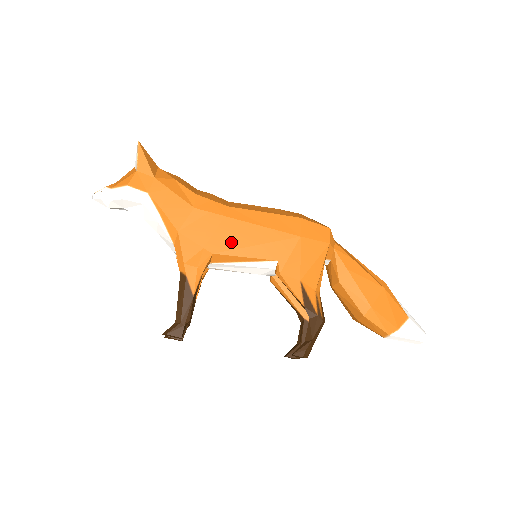
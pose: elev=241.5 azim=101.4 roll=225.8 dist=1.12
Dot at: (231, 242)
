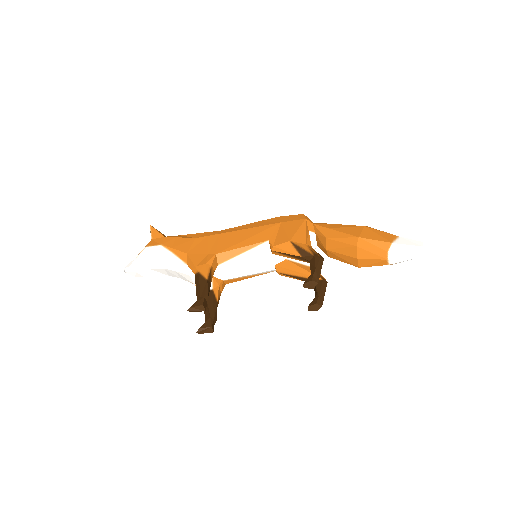
Dot at: (228, 244)
